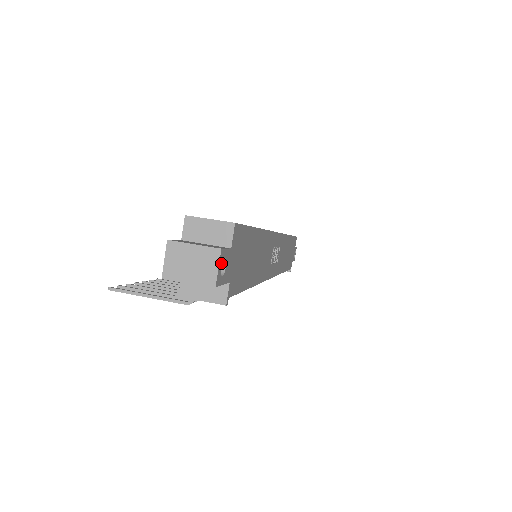
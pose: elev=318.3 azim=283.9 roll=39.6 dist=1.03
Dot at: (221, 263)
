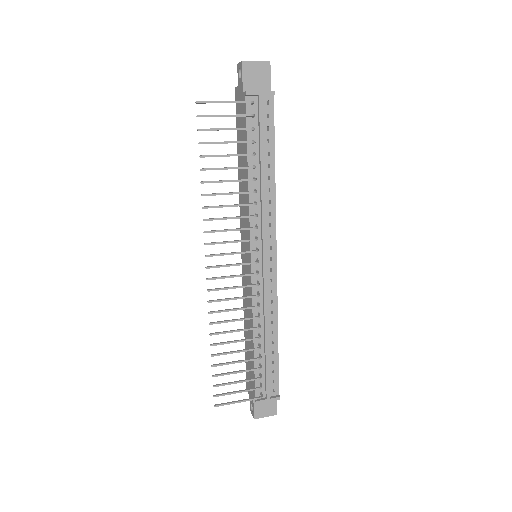
Dot at: occluded
